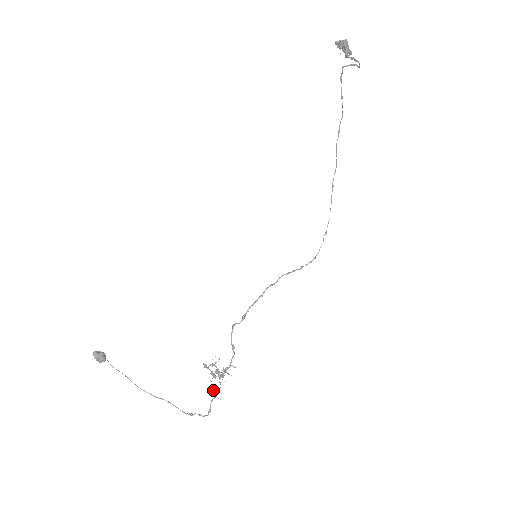
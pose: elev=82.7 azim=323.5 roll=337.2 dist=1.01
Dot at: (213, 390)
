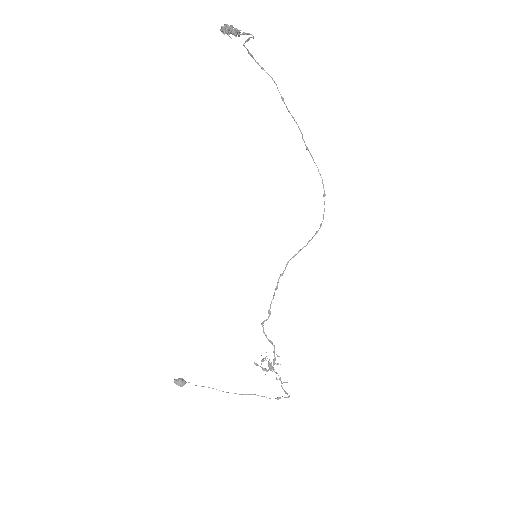
Dot at: (276, 379)
